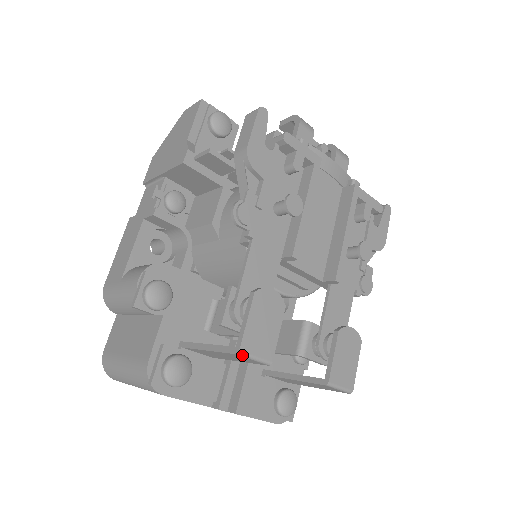
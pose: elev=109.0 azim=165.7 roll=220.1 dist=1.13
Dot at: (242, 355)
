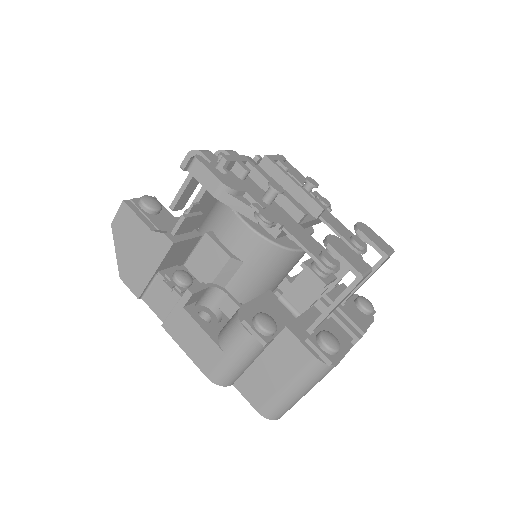
Dot at: (364, 277)
